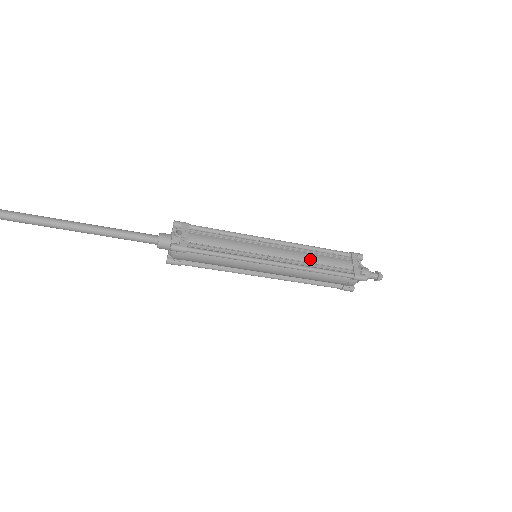
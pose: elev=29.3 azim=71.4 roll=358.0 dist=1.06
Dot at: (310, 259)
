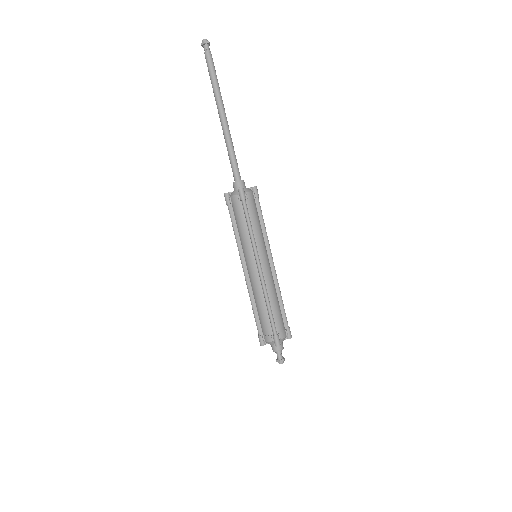
Dot at: occluded
